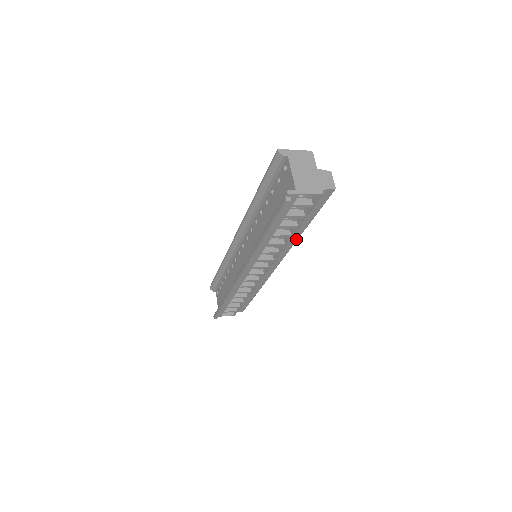
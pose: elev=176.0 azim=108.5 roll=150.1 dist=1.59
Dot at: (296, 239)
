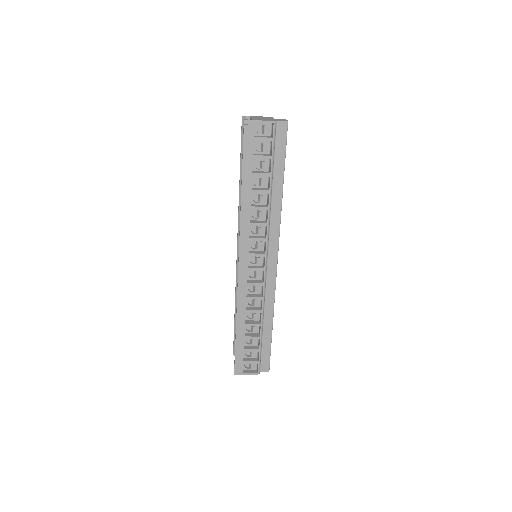
Dot at: (280, 206)
